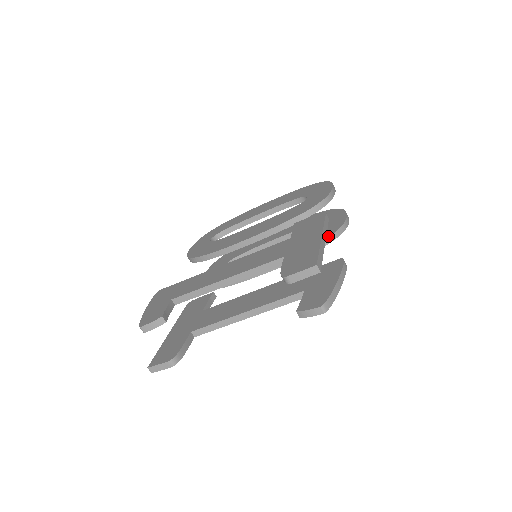
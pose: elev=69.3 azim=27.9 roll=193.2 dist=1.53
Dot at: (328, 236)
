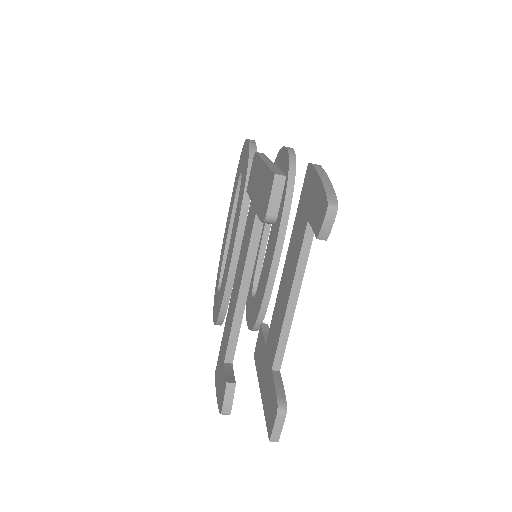
Dot at: (287, 174)
